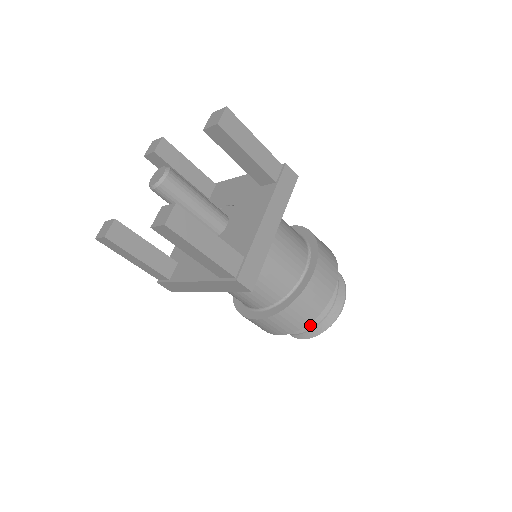
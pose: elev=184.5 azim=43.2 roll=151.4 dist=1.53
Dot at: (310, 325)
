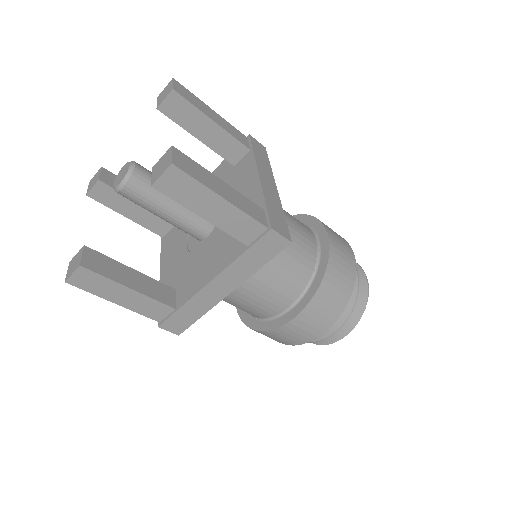
Dot at: (347, 309)
